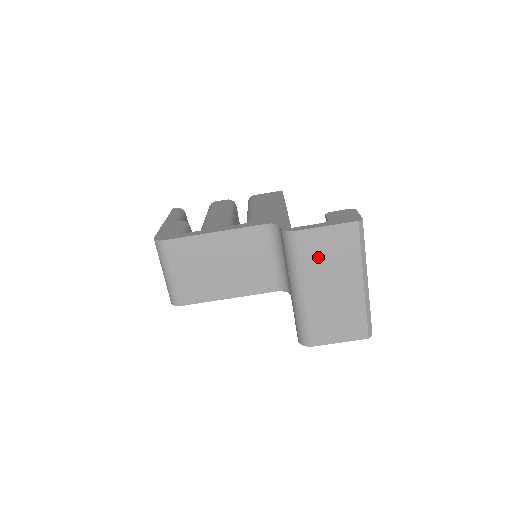
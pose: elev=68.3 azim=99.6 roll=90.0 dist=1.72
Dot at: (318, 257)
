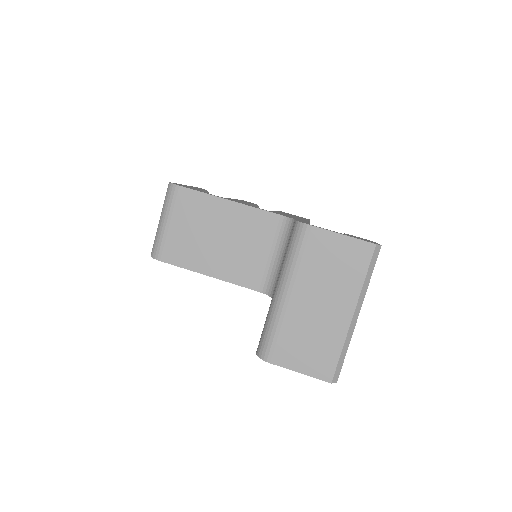
Dot at: (319, 264)
